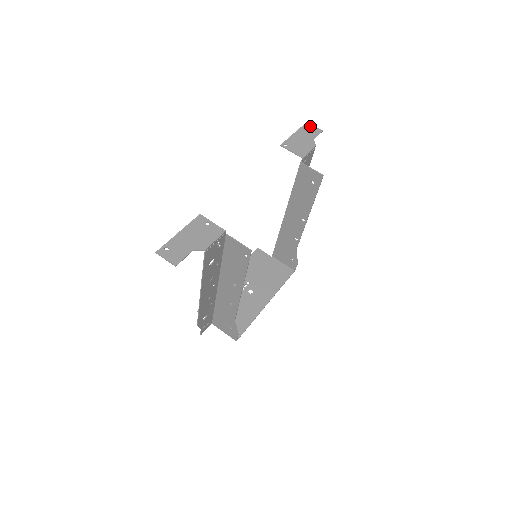
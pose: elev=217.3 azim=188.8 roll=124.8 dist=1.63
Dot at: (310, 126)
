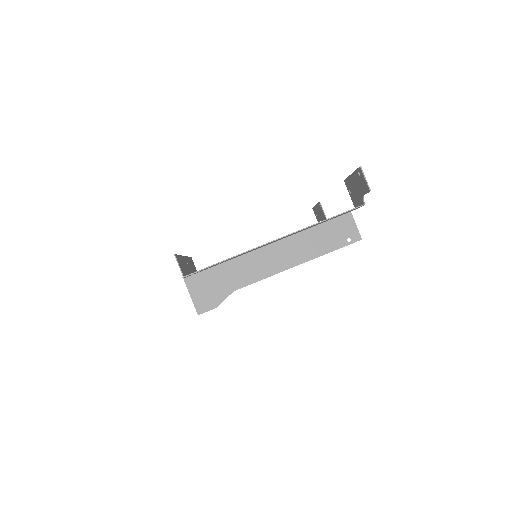
Dot at: (315, 212)
